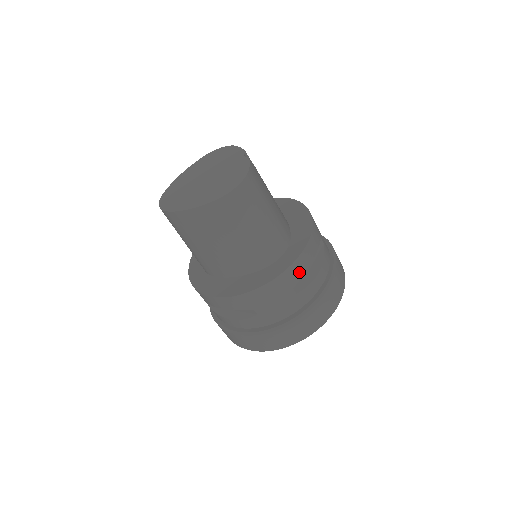
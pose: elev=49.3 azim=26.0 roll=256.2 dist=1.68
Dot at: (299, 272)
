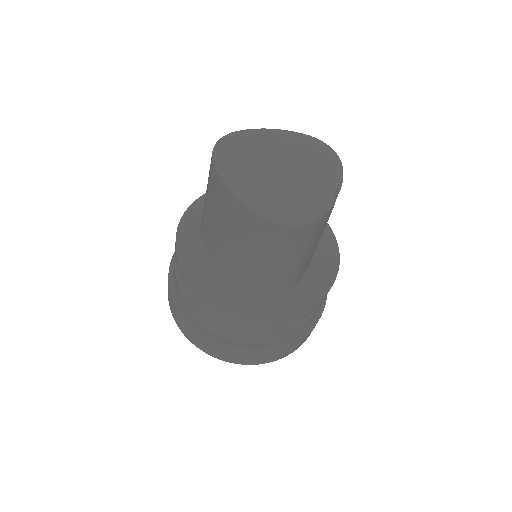
Dot at: (265, 325)
